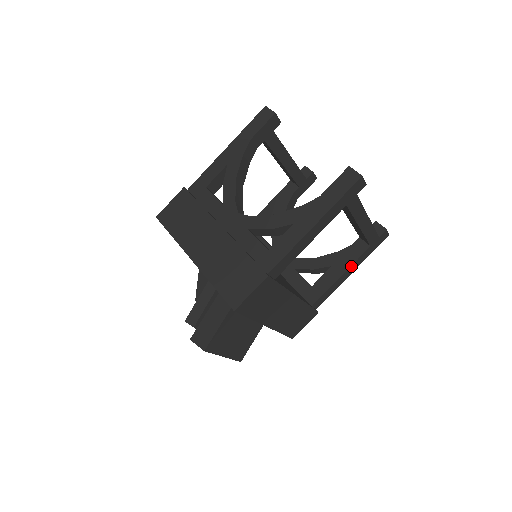
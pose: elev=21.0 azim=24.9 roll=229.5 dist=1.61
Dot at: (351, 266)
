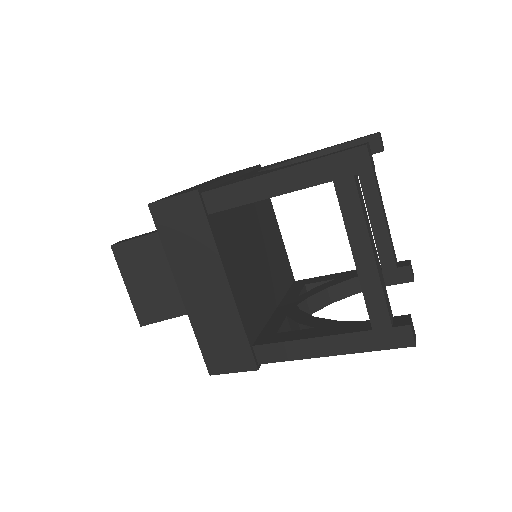
Dot at: (331, 337)
